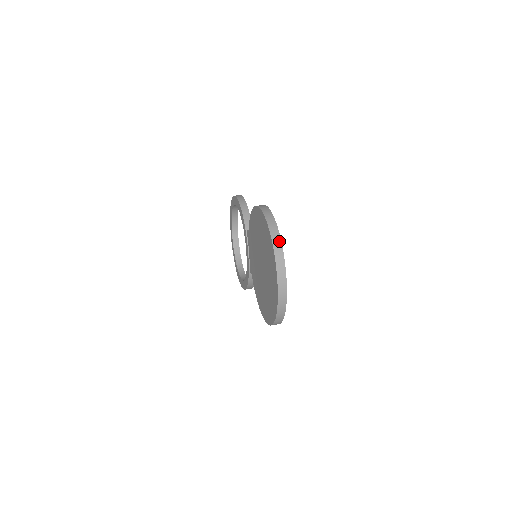
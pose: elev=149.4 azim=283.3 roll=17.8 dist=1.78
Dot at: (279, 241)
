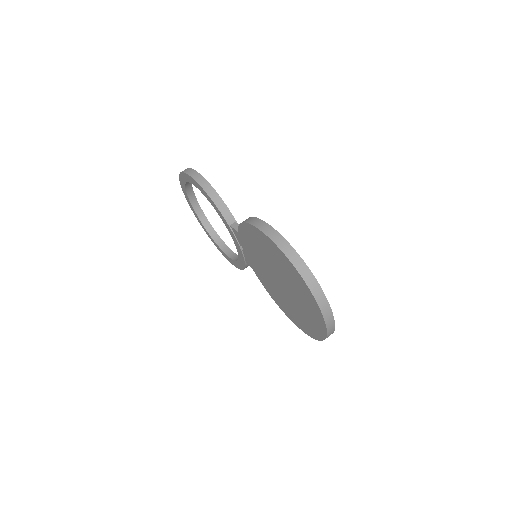
Dot at: (314, 281)
